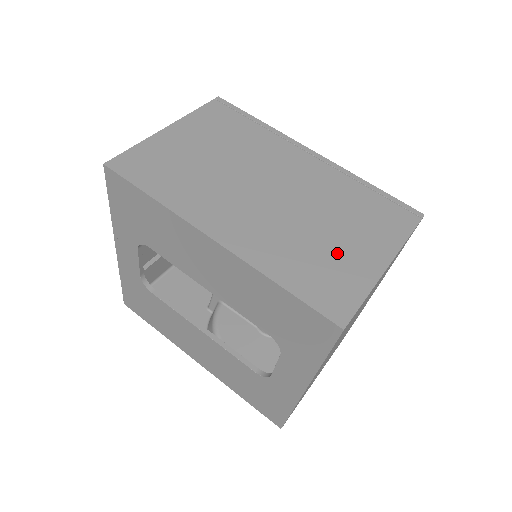
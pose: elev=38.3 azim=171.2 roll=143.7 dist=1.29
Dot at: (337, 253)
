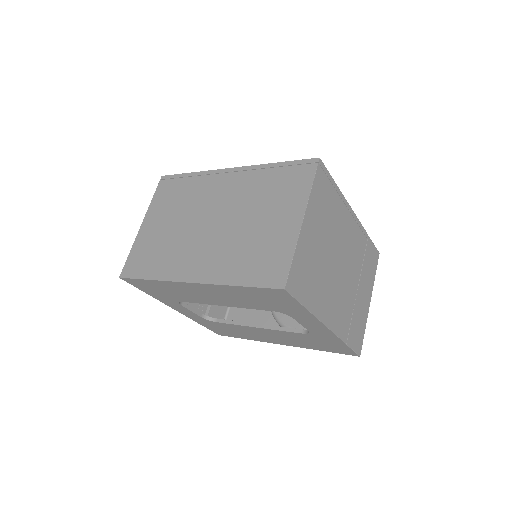
Dot at: (266, 236)
